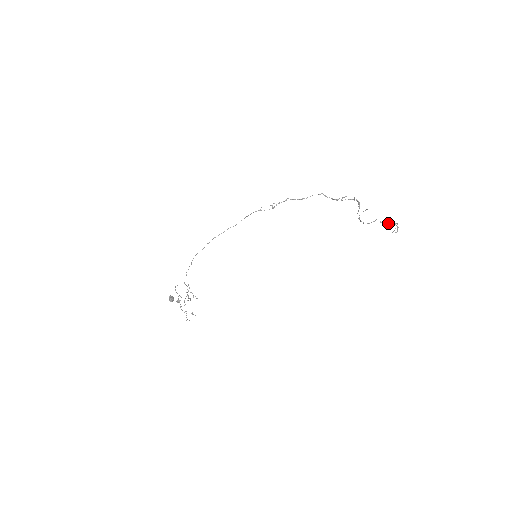
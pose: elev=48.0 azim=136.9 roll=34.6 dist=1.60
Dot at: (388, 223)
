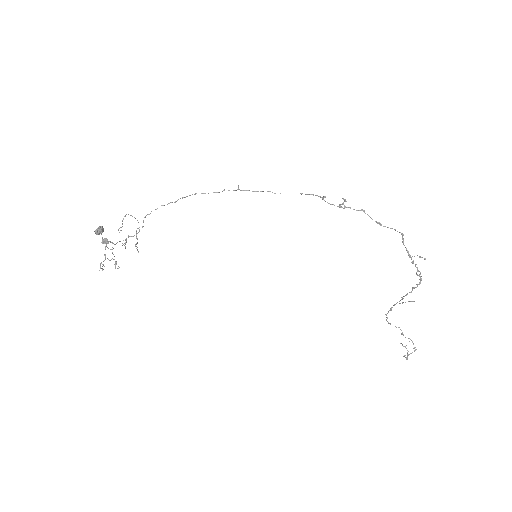
Dot at: occluded
